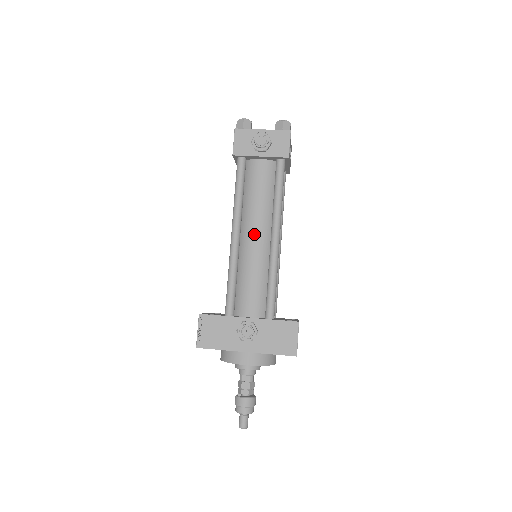
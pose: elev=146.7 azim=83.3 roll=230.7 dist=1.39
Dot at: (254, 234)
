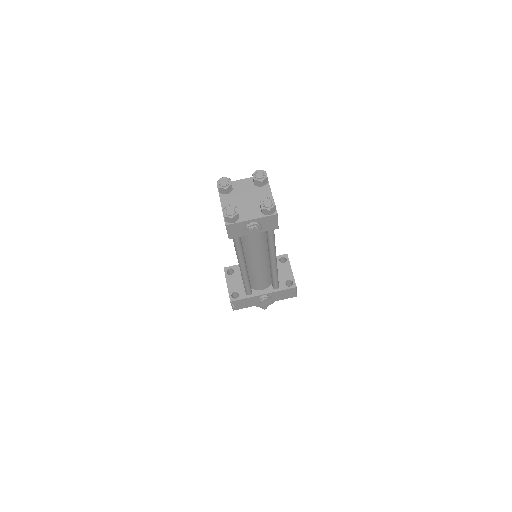
Dot at: (257, 262)
